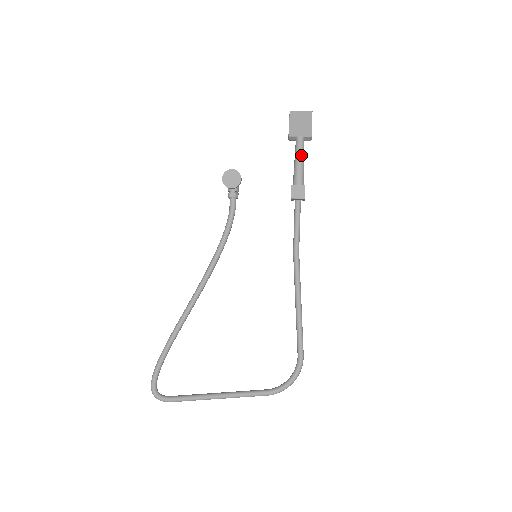
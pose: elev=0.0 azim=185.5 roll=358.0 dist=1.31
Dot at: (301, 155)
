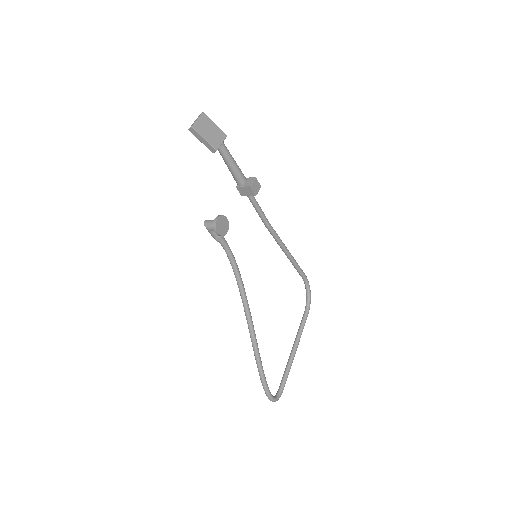
Dot at: (232, 157)
